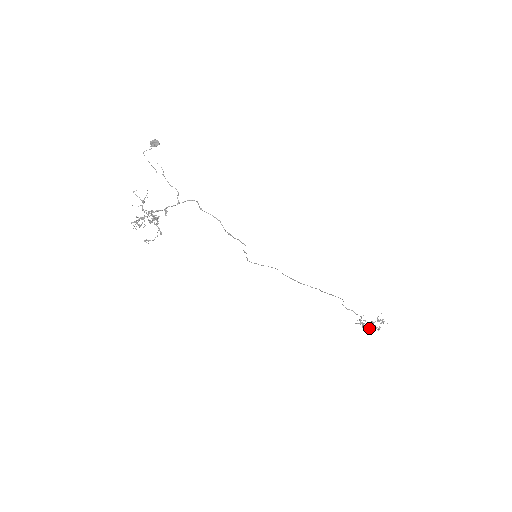
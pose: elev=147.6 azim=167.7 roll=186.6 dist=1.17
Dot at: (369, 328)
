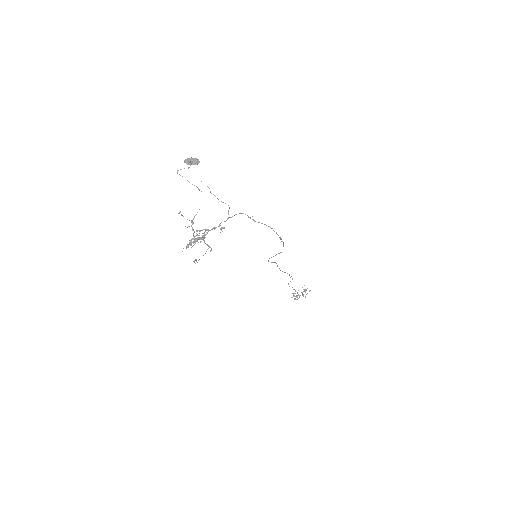
Dot at: (297, 299)
